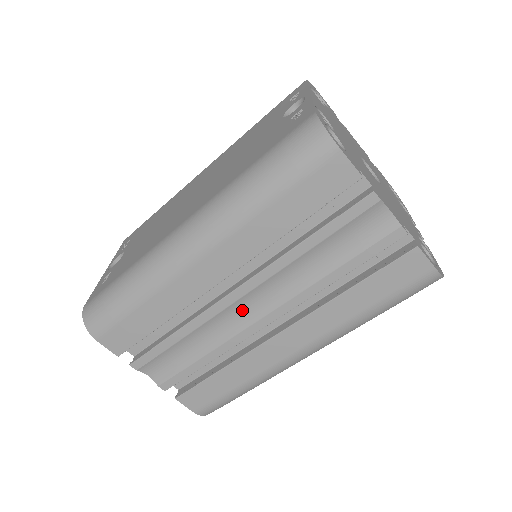
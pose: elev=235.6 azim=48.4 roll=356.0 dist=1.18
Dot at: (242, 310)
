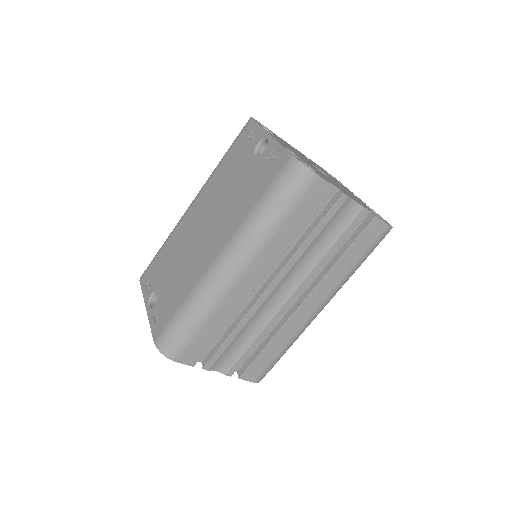
Dot at: (274, 299)
